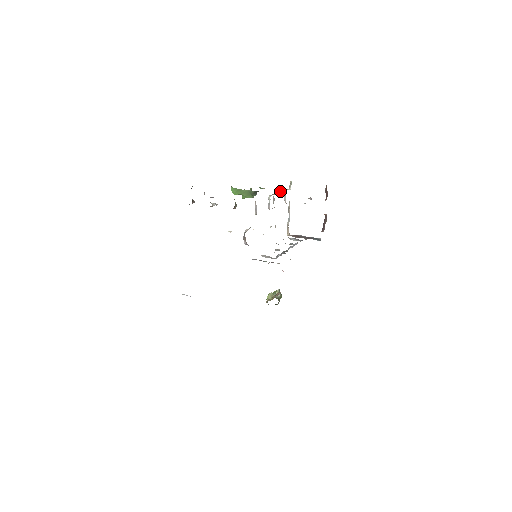
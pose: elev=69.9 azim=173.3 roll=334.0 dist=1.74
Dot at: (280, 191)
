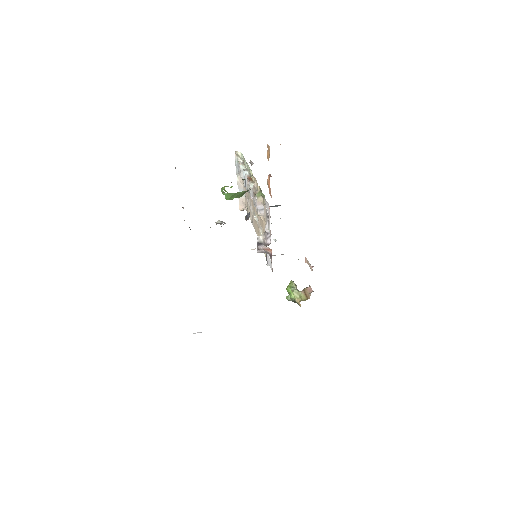
Dot at: (244, 170)
